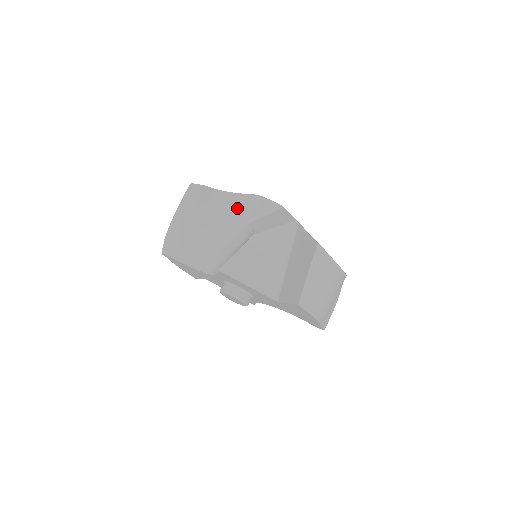
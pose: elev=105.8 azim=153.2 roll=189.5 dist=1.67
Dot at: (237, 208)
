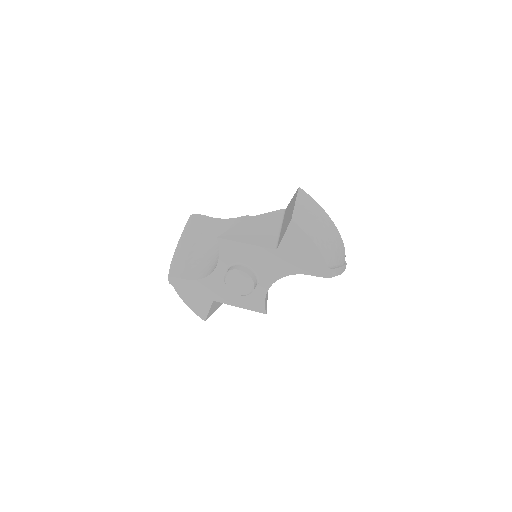
Dot at: occluded
